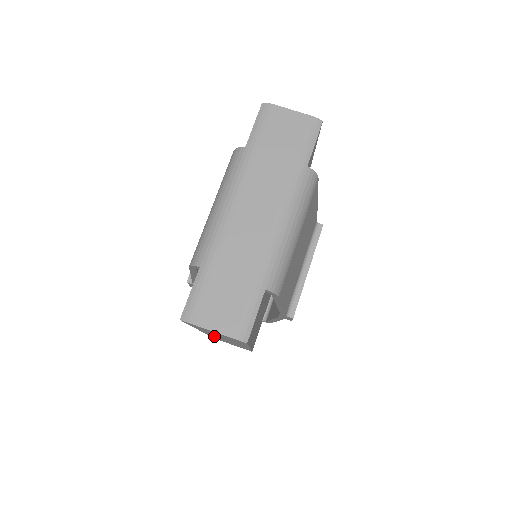
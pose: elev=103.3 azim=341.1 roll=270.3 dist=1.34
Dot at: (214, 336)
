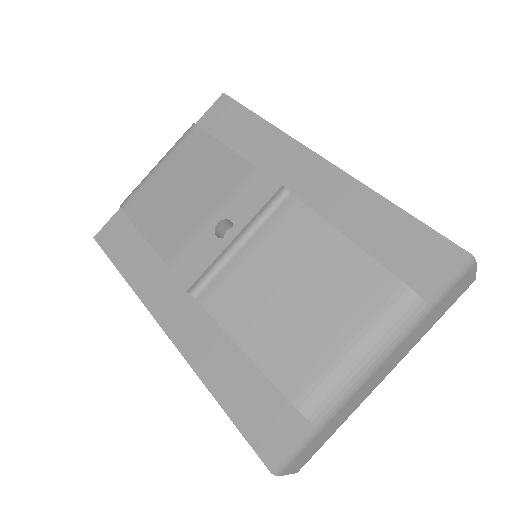
Dot at: occluded
